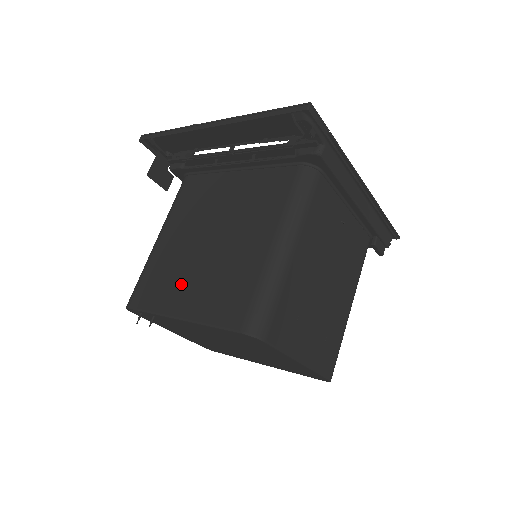
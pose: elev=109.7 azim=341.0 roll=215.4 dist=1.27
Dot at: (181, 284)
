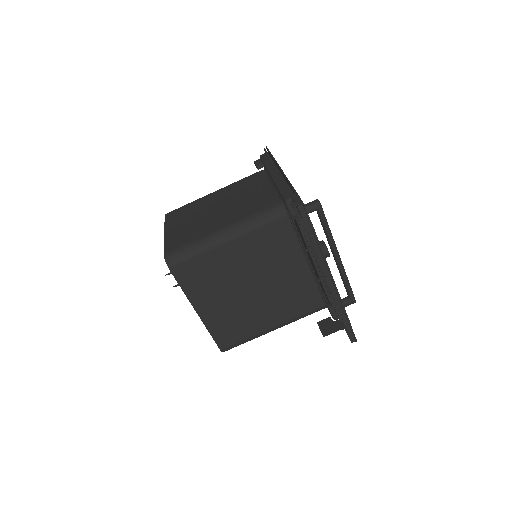
Dot at: (215, 295)
